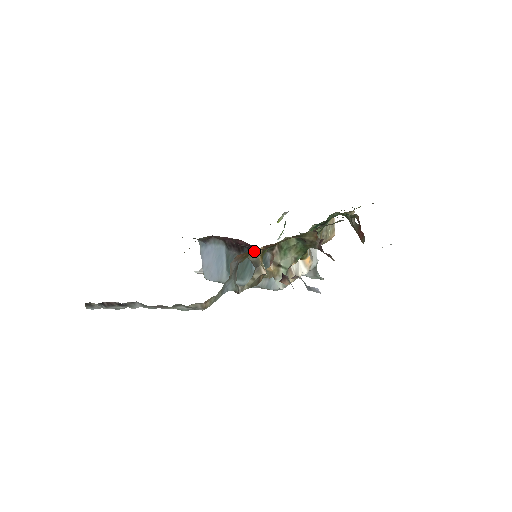
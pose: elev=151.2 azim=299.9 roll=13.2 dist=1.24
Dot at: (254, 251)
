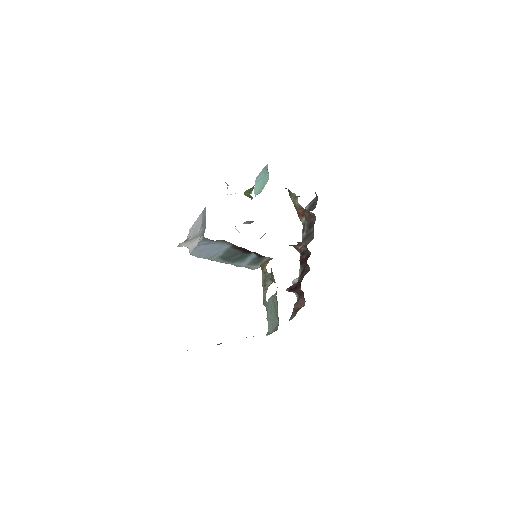
Dot at: occluded
